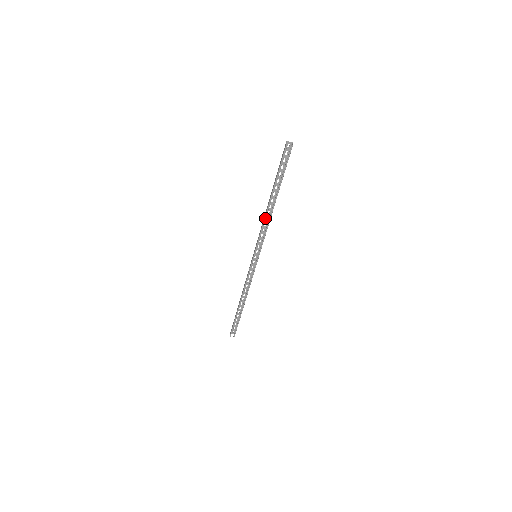
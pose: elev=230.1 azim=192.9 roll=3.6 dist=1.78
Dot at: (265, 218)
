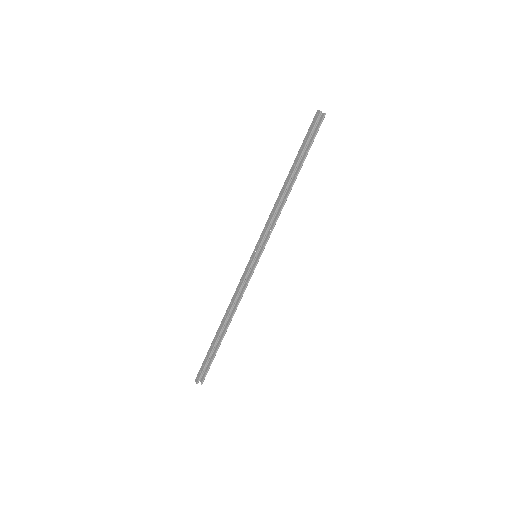
Dot at: (280, 202)
